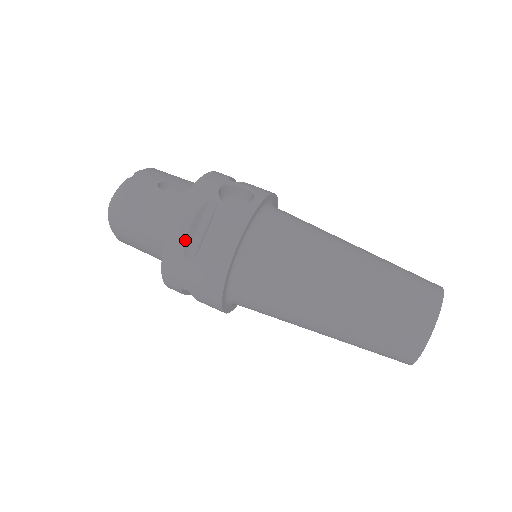
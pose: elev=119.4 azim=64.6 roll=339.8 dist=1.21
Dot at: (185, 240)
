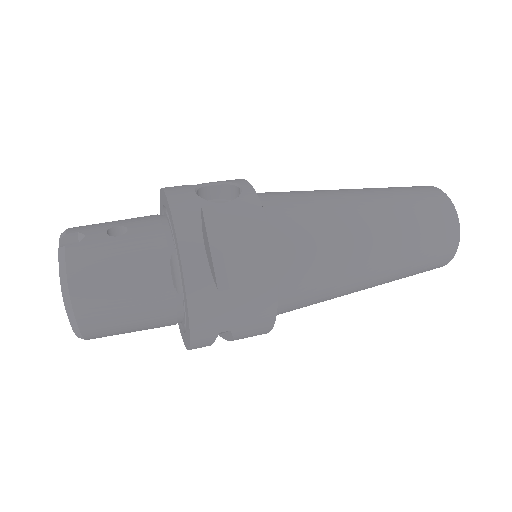
Dot at: (209, 267)
